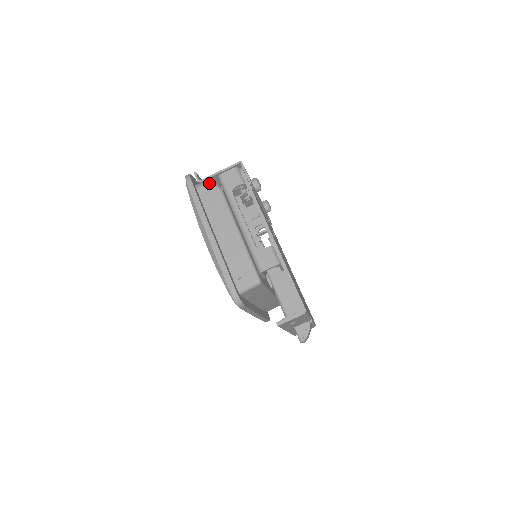
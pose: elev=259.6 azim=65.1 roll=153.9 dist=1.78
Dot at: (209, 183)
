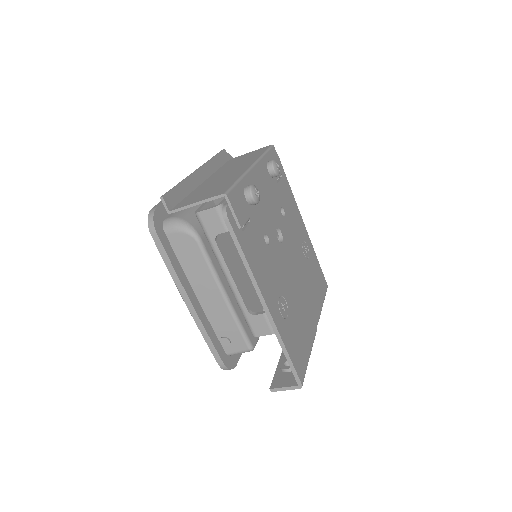
Dot at: (182, 228)
